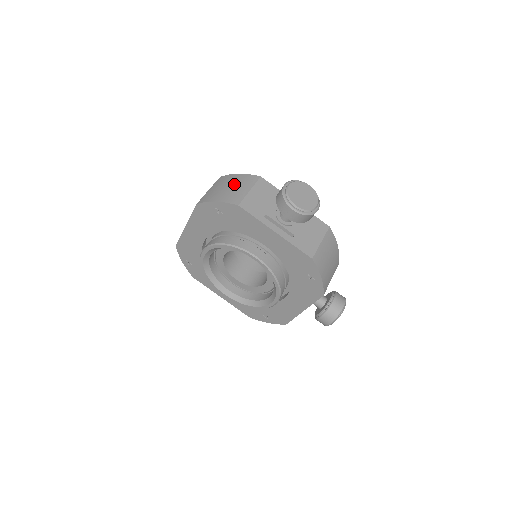
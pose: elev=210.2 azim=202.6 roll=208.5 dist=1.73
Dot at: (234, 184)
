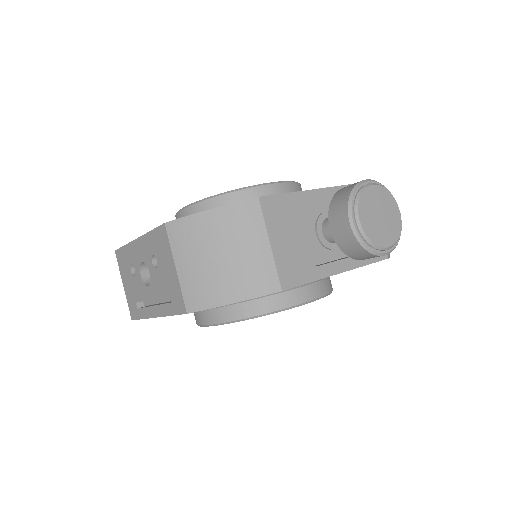
Dot at: (228, 244)
